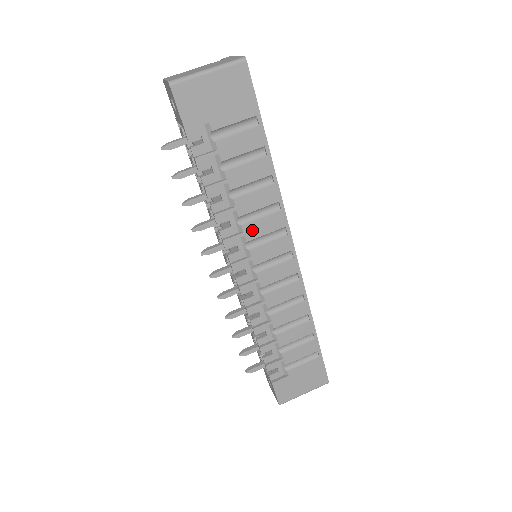
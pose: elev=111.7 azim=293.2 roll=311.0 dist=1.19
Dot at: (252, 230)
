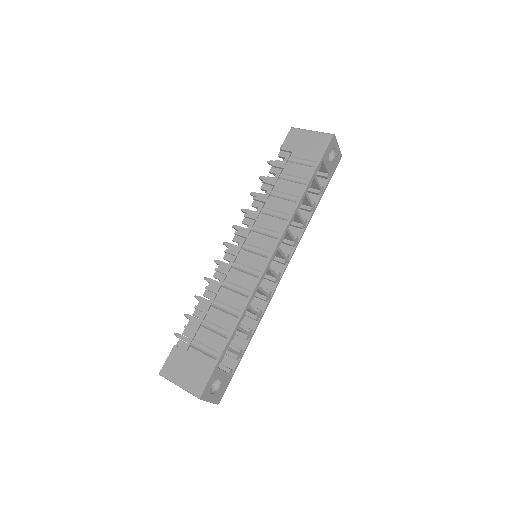
Dot at: (263, 220)
